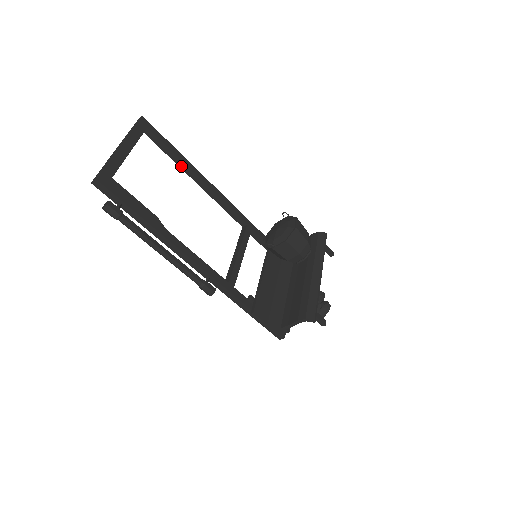
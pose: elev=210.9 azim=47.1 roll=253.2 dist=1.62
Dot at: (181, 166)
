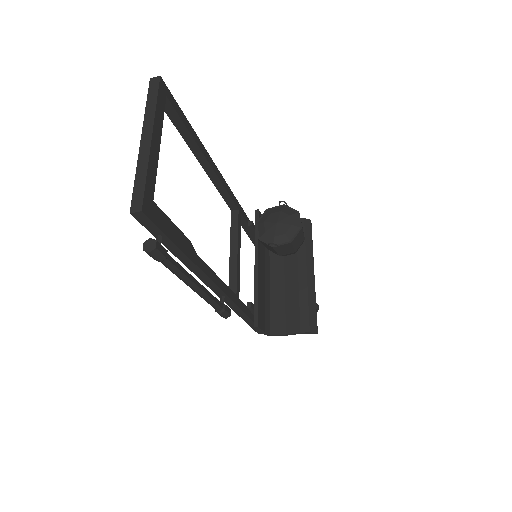
Dot at: (190, 145)
